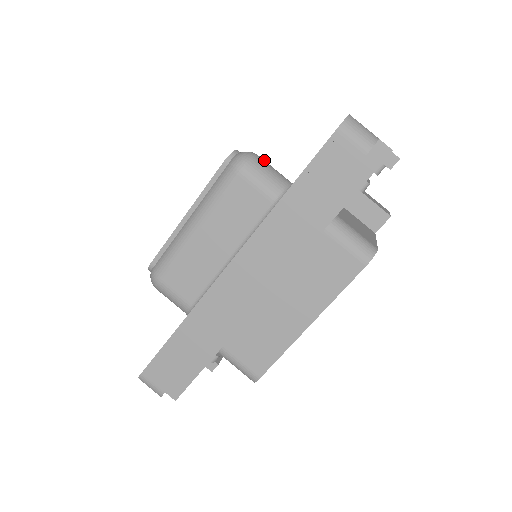
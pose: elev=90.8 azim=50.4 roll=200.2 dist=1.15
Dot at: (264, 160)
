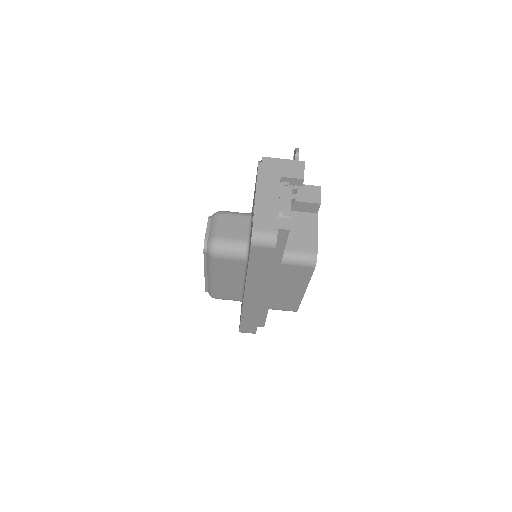
Dot at: (224, 237)
